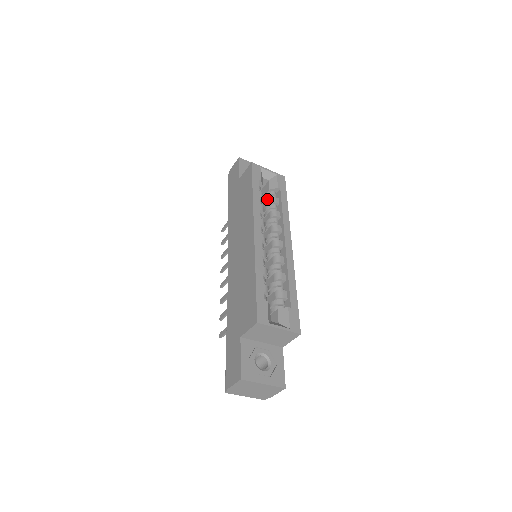
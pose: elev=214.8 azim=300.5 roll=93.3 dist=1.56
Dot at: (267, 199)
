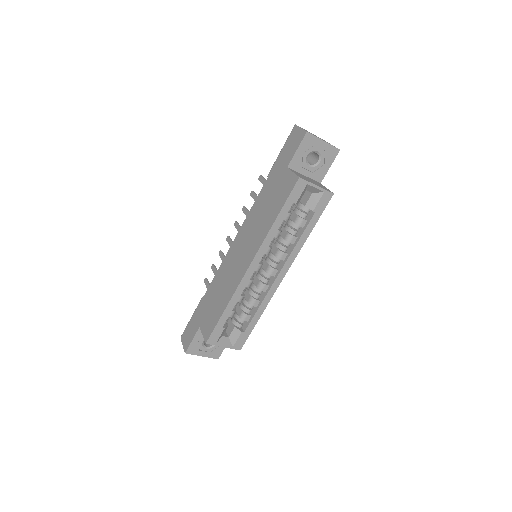
Dot at: (297, 213)
